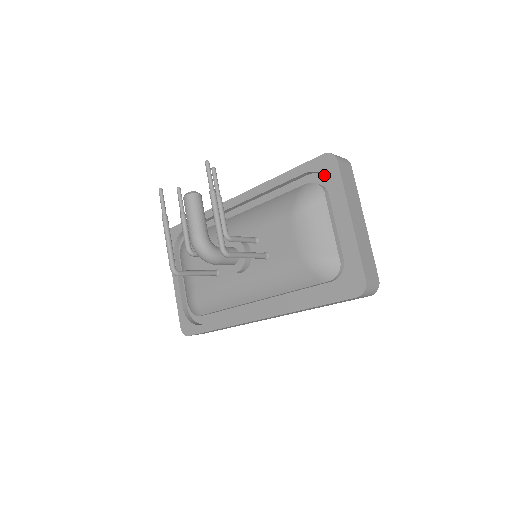
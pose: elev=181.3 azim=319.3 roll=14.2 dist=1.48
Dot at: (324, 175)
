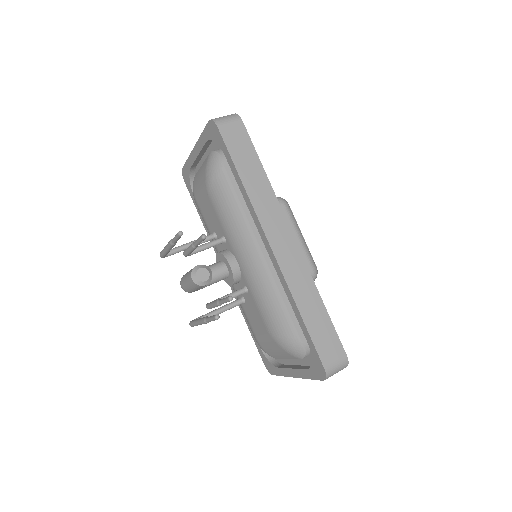
Dot at: occluded
